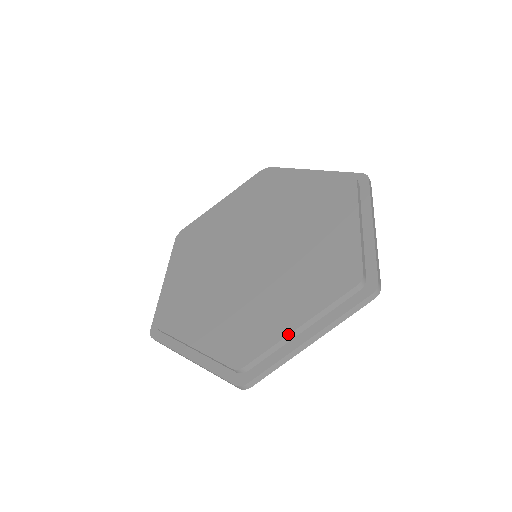
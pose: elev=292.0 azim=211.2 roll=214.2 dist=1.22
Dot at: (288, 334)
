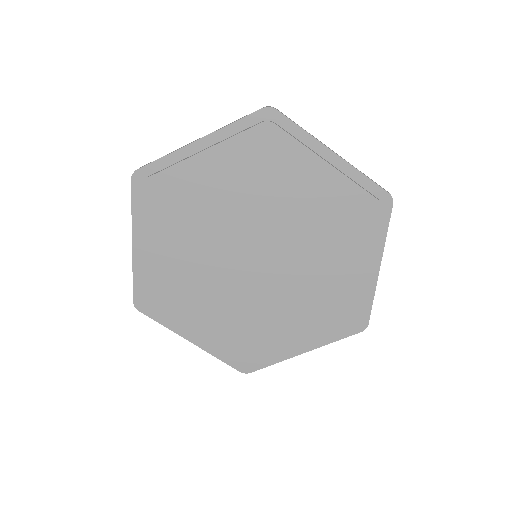
Dot at: occluded
